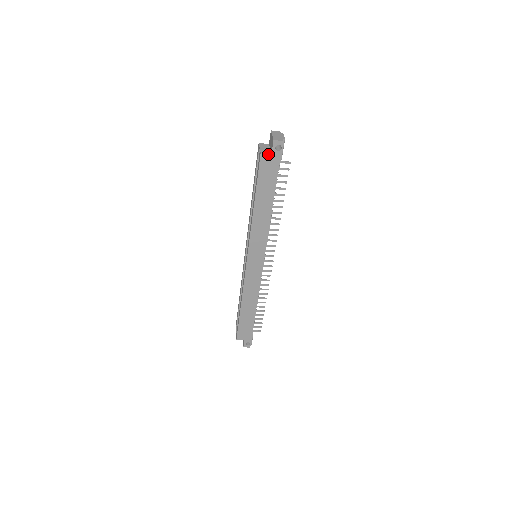
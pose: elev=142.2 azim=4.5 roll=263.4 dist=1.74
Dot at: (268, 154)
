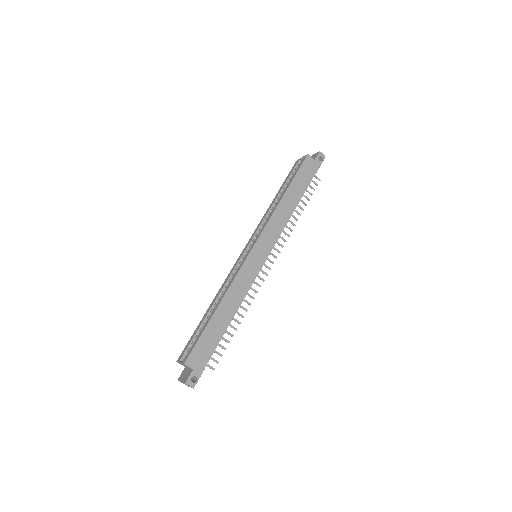
Dot at: (312, 158)
